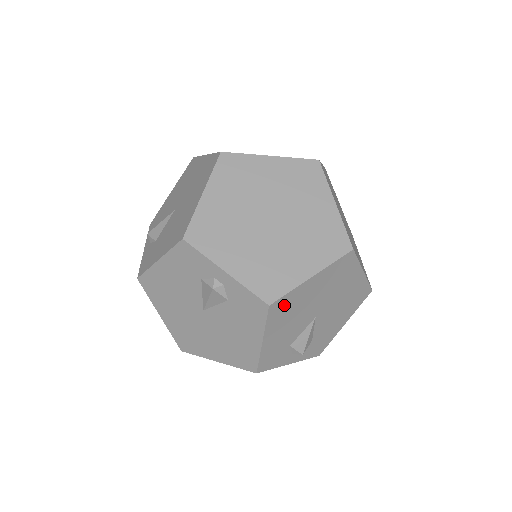
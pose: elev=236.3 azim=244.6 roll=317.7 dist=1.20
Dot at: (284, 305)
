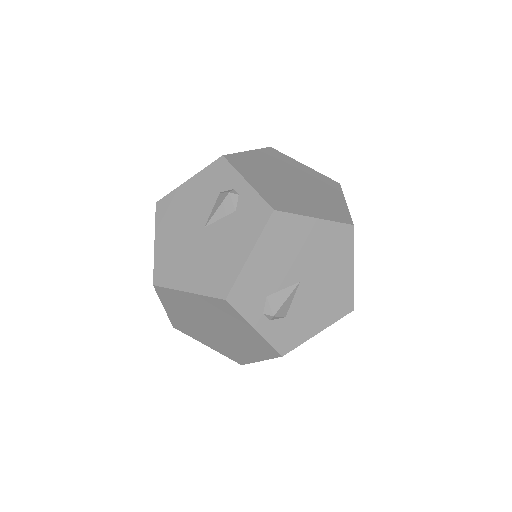
Dot at: (284, 226)
